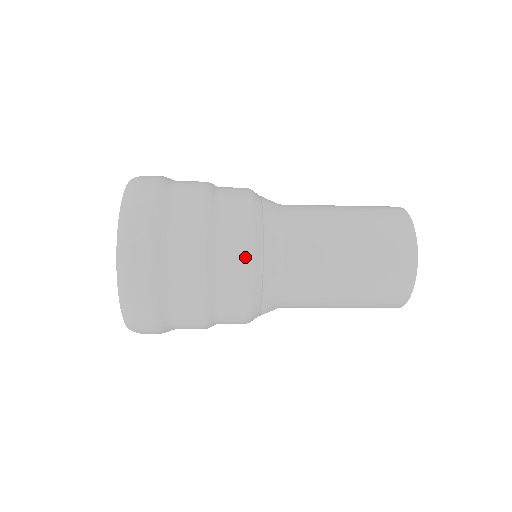
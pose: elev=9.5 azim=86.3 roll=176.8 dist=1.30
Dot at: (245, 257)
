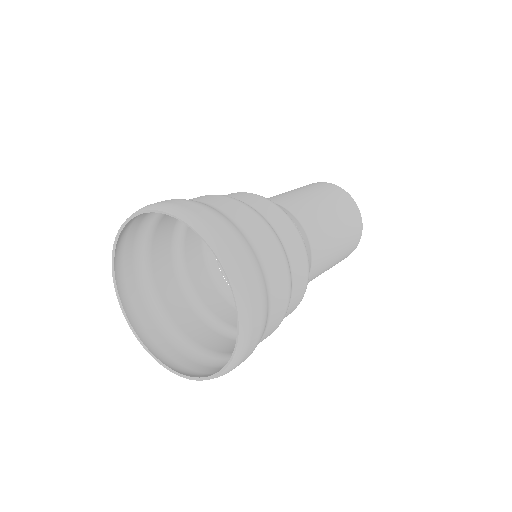
Dot at: (306, 276)
